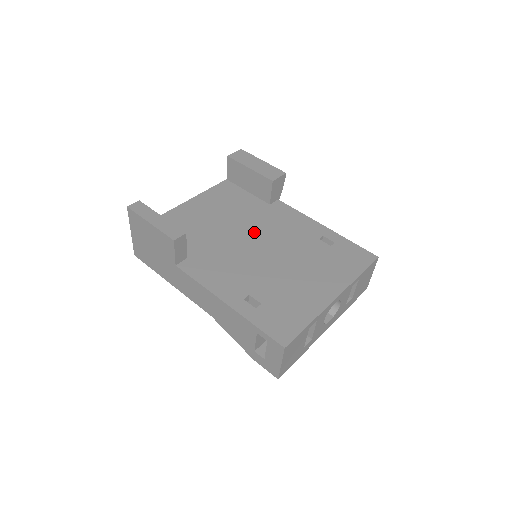
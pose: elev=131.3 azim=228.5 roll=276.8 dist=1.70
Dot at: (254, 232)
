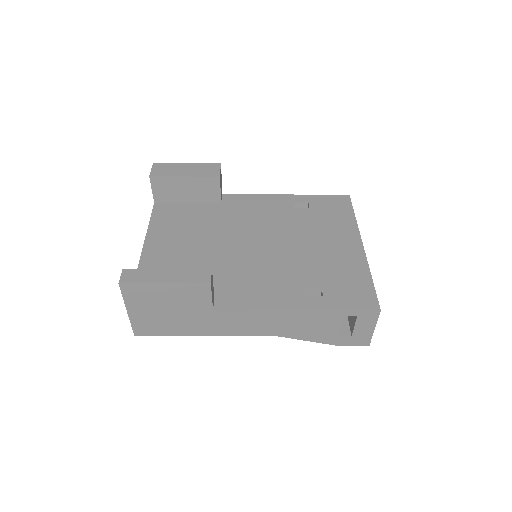
Dot at: (240, 235)
